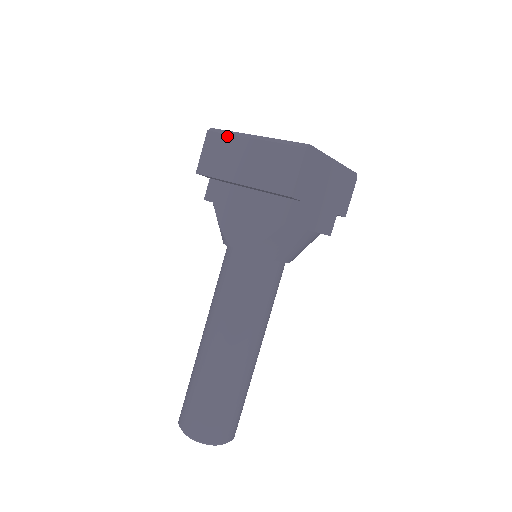
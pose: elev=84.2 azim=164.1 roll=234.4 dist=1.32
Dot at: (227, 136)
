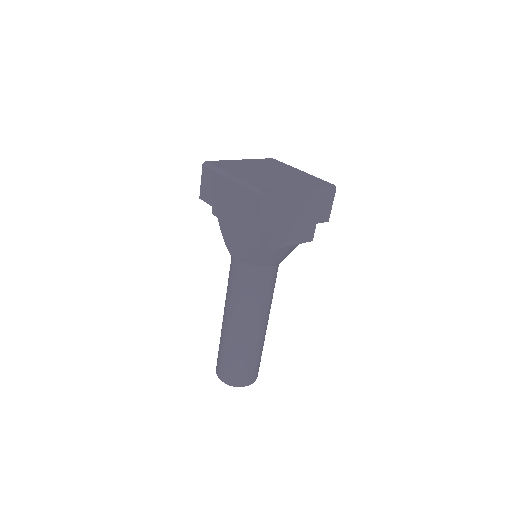
Dot at: (215, 173)
